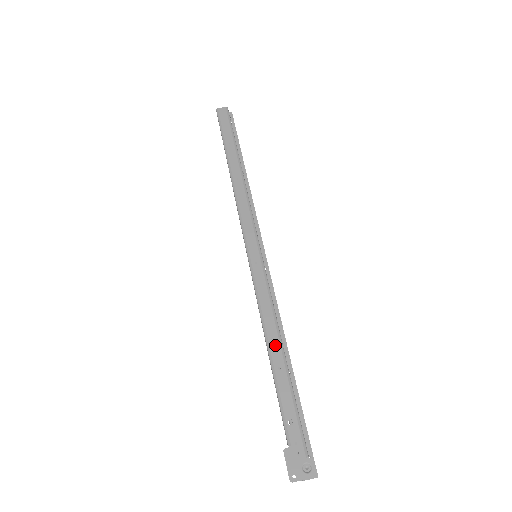
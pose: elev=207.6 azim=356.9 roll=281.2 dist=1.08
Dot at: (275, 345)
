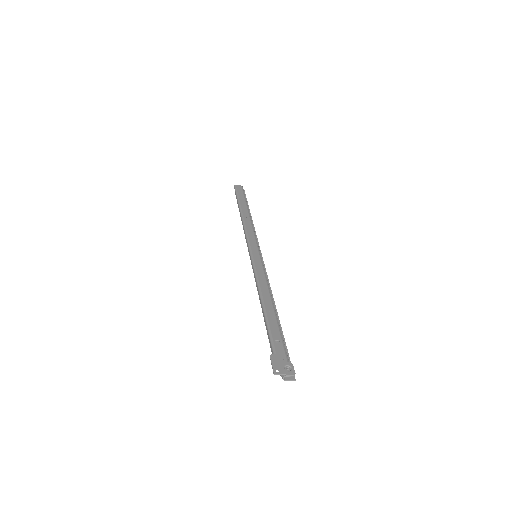
Dot at: (267, 299)
